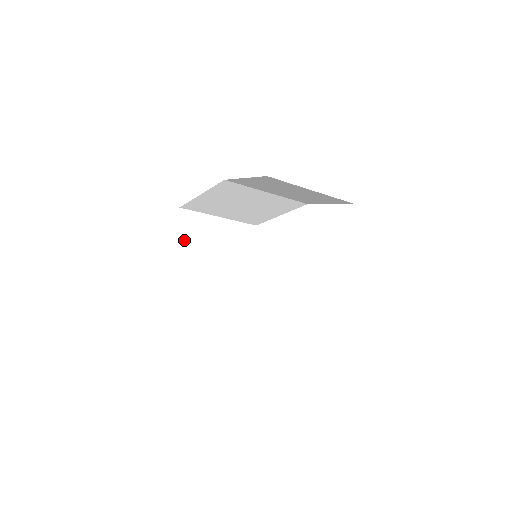
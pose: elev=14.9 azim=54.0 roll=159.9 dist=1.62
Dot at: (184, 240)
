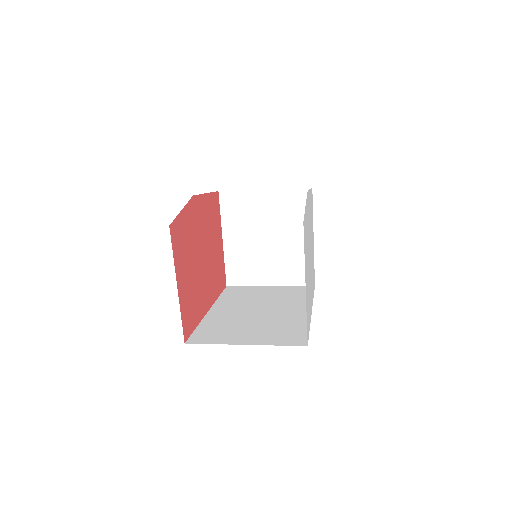
Dot at: (229, 221)
